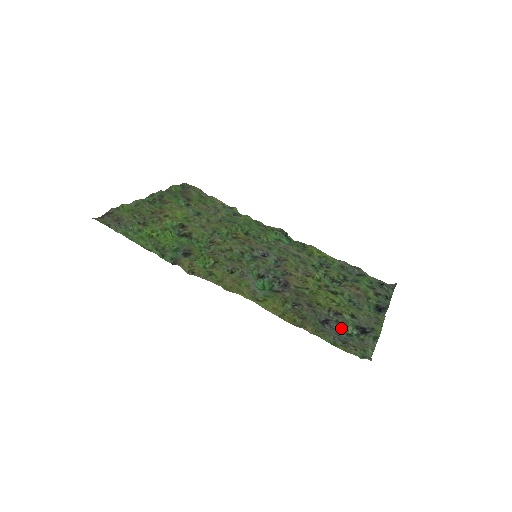
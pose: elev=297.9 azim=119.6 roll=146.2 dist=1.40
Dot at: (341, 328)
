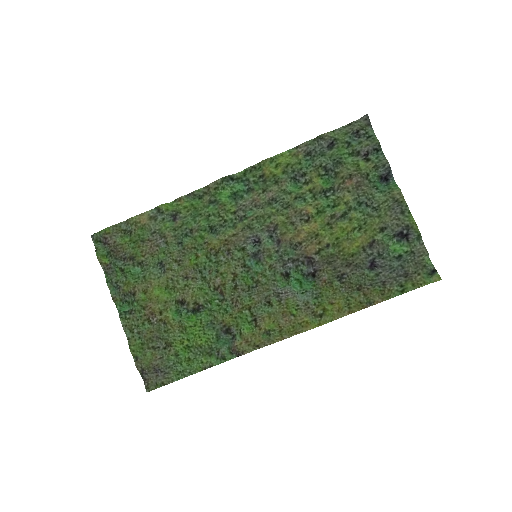
Dot at: (388, 258)
